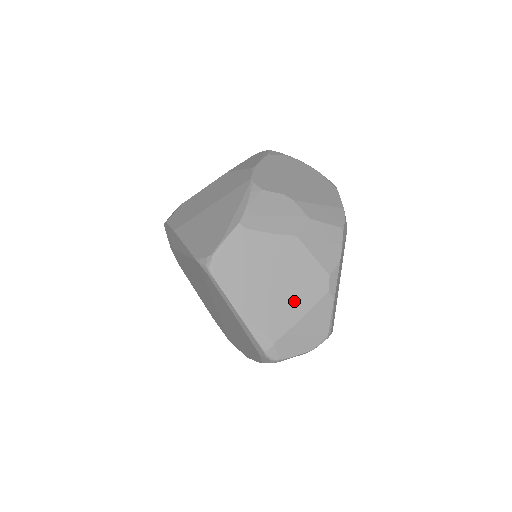
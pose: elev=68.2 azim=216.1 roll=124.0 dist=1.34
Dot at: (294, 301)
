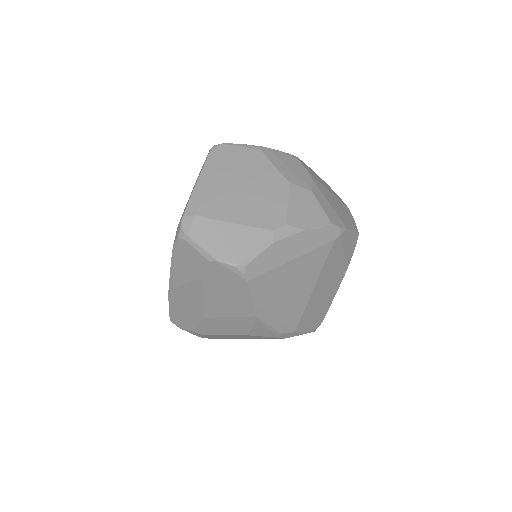
Dot at: (242, 210)
